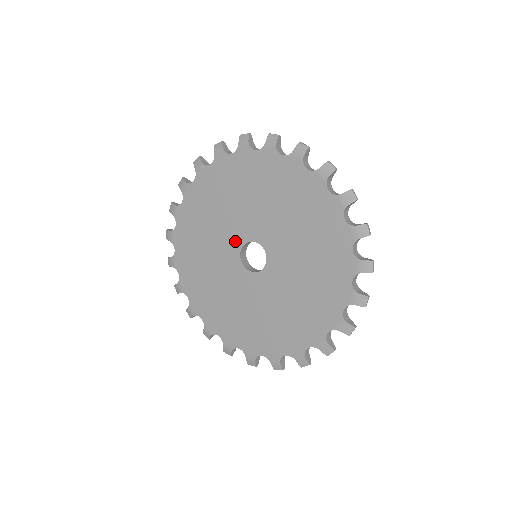
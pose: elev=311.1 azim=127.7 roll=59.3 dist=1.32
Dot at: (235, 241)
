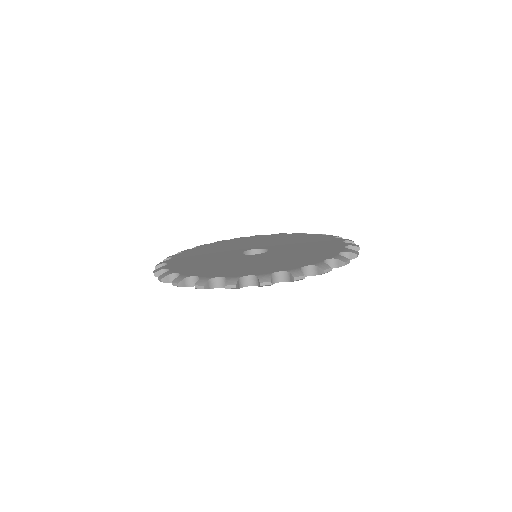
Dot at: (237, 251)
